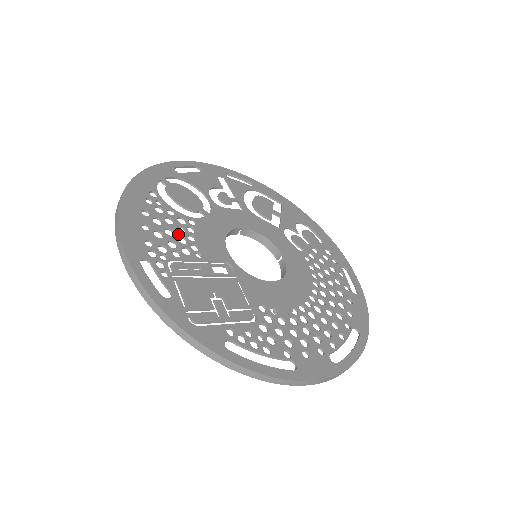
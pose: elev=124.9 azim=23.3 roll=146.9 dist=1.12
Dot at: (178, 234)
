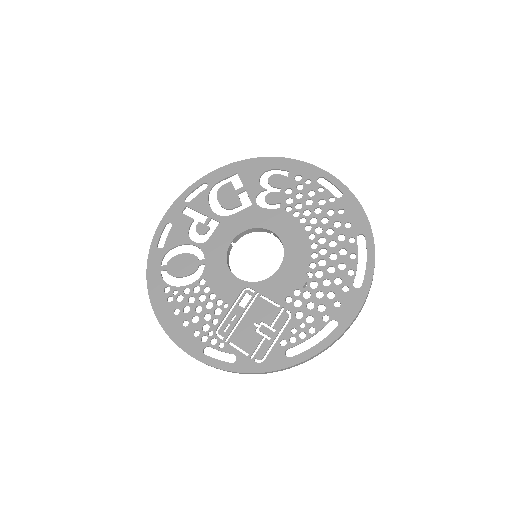
Dot at: (204, 304)
